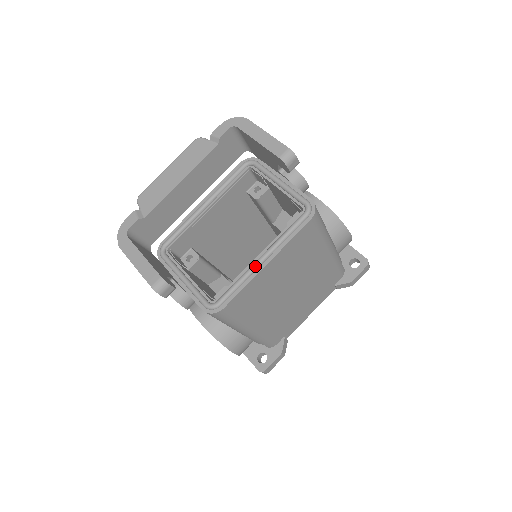
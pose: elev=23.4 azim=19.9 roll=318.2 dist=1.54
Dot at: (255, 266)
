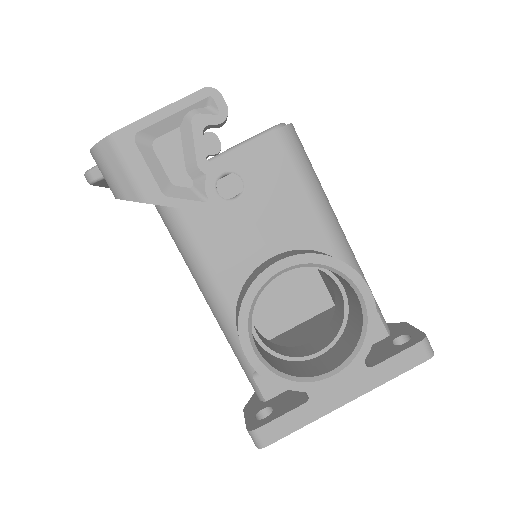
Dot at: occluded
